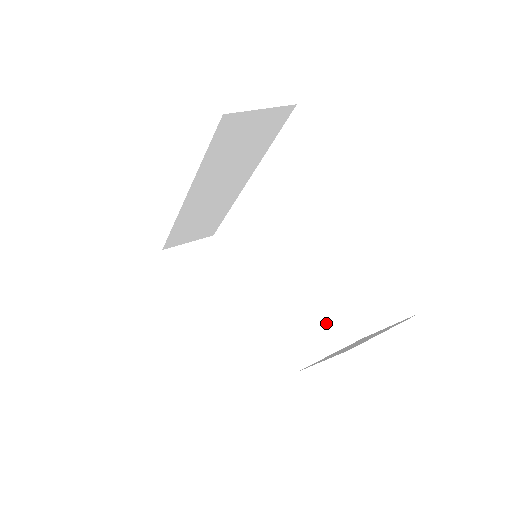
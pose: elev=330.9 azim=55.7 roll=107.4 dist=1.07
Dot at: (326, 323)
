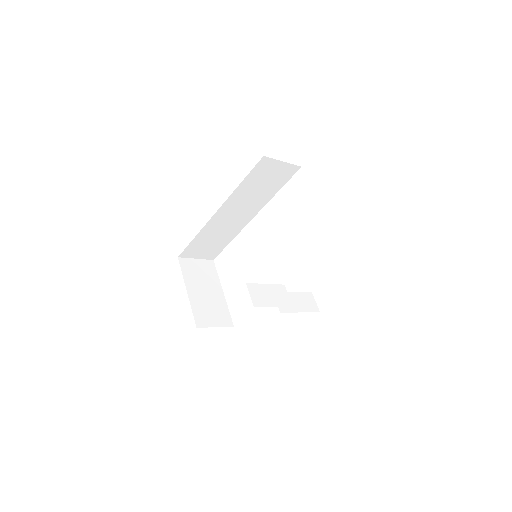
Dot at: (299, 295)
